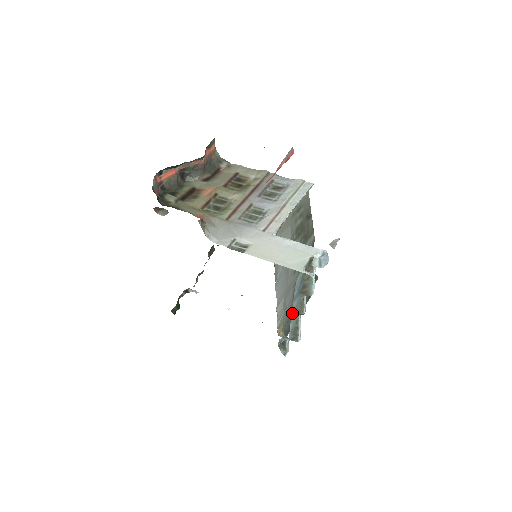
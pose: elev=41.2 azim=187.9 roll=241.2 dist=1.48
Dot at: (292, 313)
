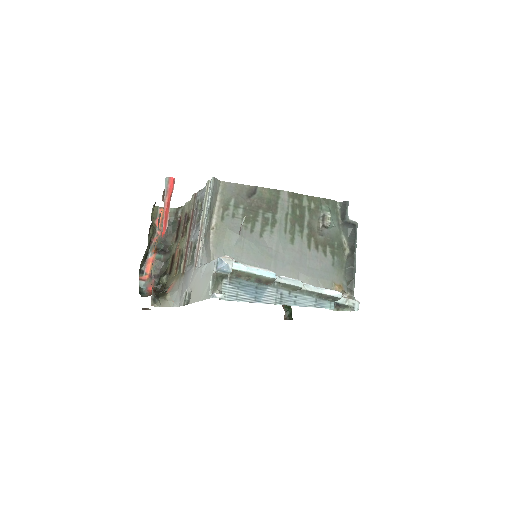
Dot at: (280, 303)
